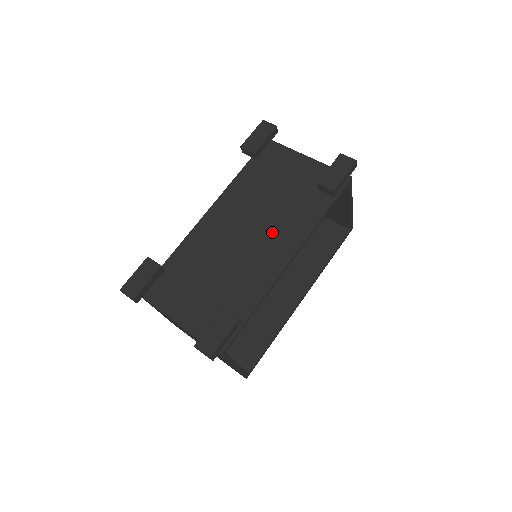
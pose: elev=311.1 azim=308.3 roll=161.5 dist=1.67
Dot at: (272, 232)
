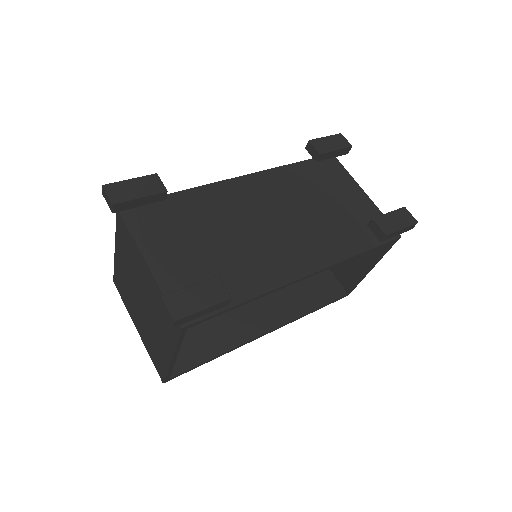
Dot at: (301, 236)
